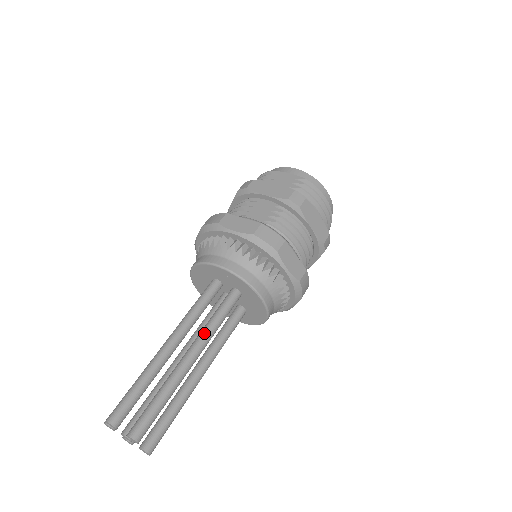
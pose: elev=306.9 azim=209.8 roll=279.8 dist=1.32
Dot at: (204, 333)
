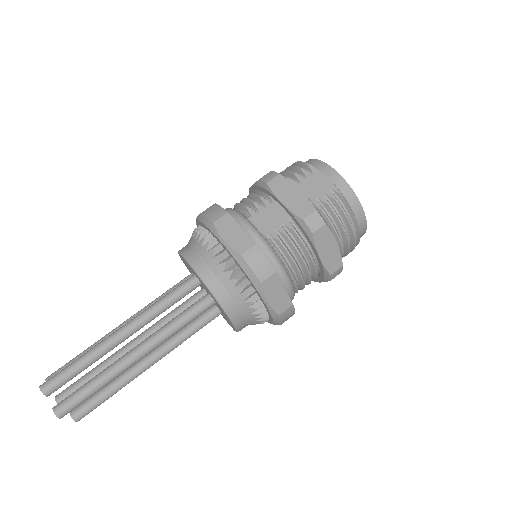
Dot at: (159, 334)
